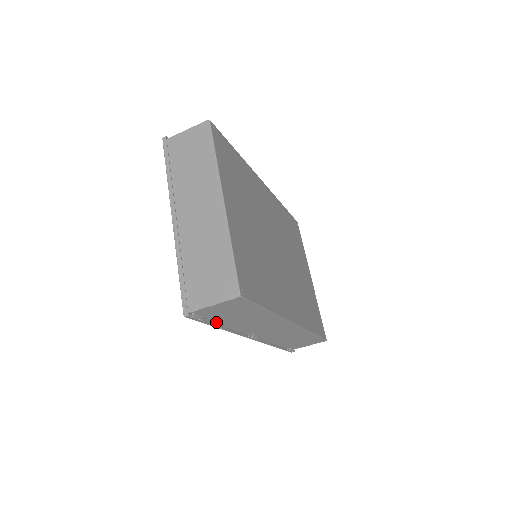
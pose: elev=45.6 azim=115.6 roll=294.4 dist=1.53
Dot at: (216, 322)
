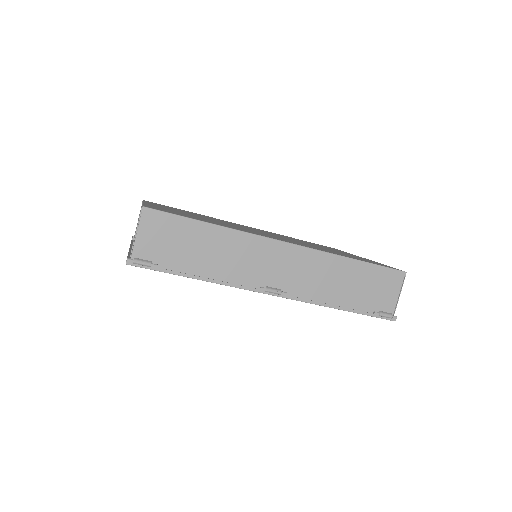
Dot at: (184, 272)
